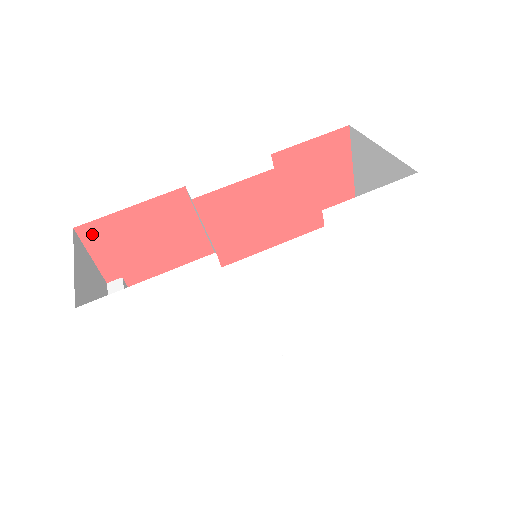
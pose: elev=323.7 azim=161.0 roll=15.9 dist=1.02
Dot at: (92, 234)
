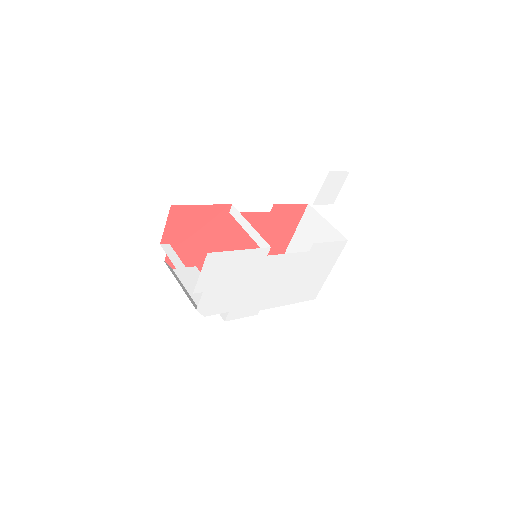
Dot at: (176, 212)
